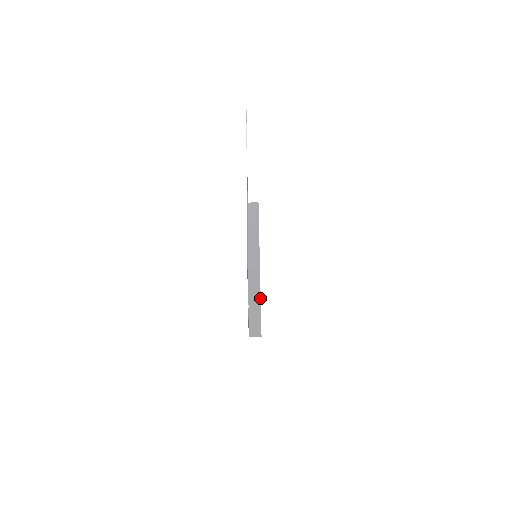
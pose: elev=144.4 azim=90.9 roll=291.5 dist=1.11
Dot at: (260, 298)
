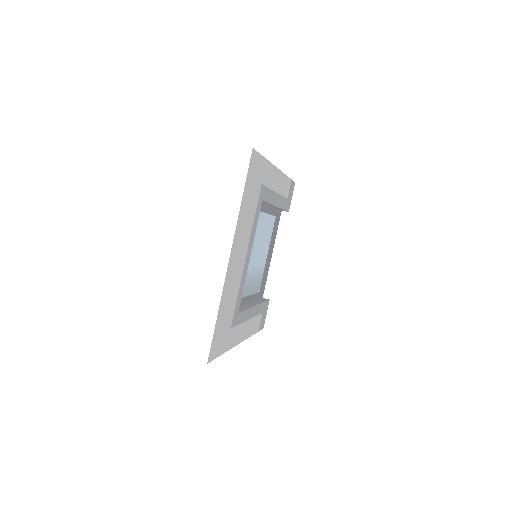
Dot at: (247, 309)
